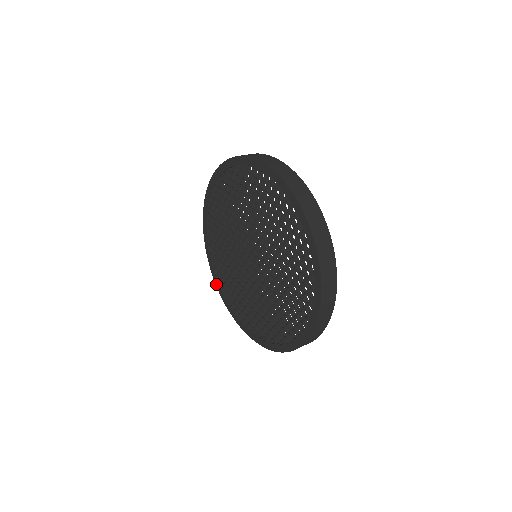
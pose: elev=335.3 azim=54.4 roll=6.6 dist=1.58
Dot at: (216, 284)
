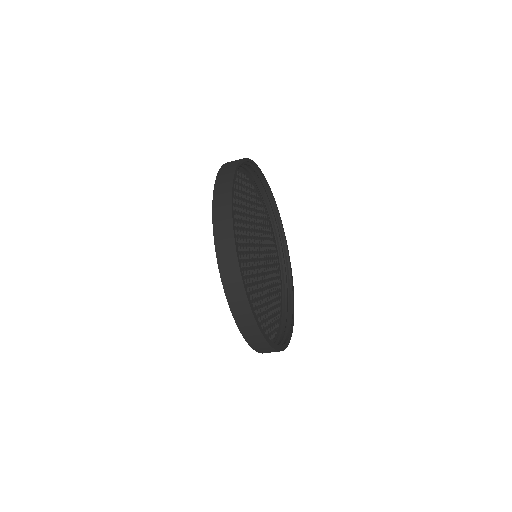
Dot at: occluded
